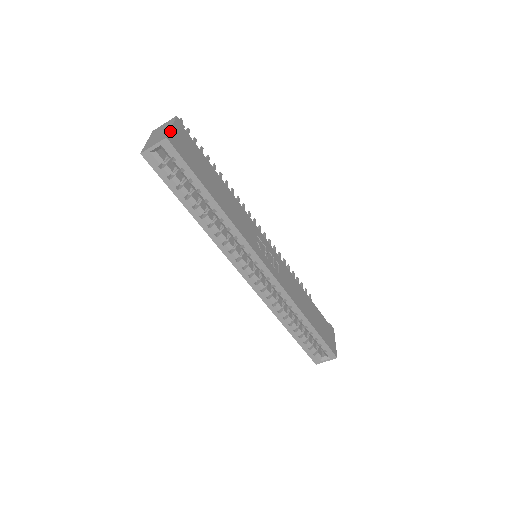
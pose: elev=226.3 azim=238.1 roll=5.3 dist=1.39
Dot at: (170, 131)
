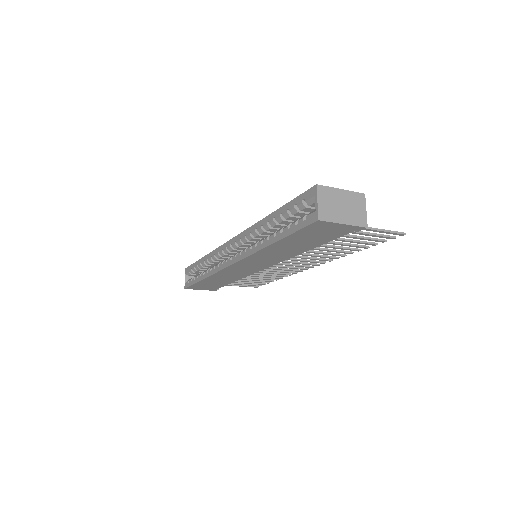
Dot at: occluded
